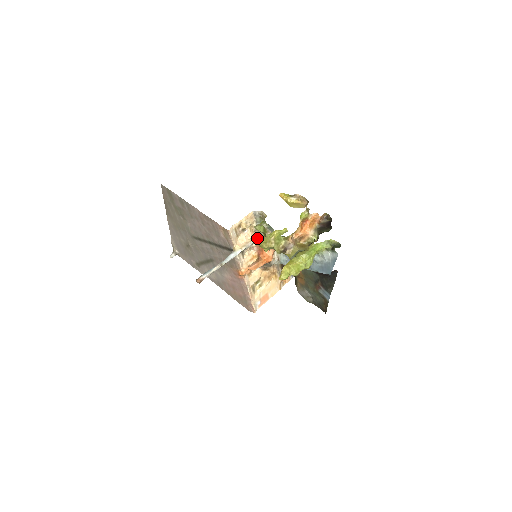
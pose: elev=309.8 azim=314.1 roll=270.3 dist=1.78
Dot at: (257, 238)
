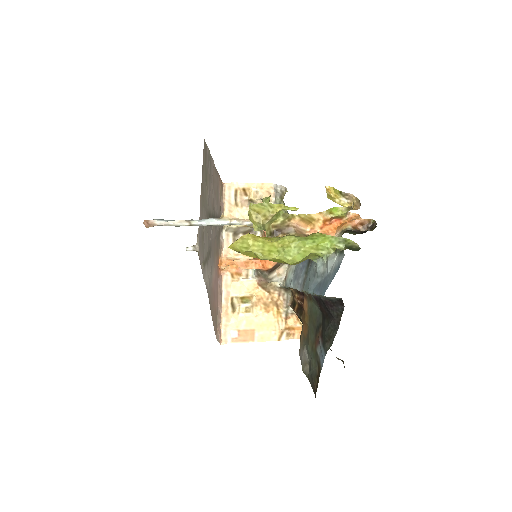
Dot at: occluded
